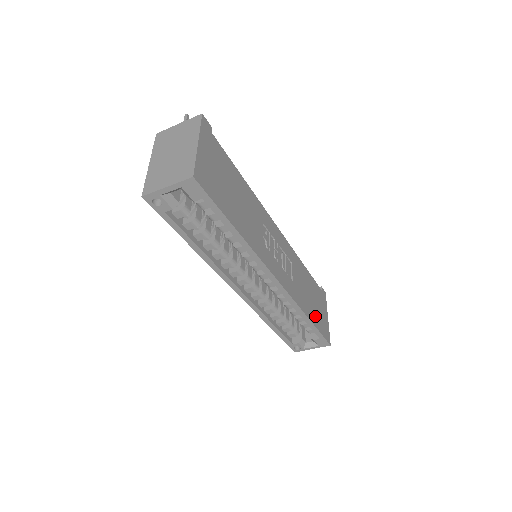
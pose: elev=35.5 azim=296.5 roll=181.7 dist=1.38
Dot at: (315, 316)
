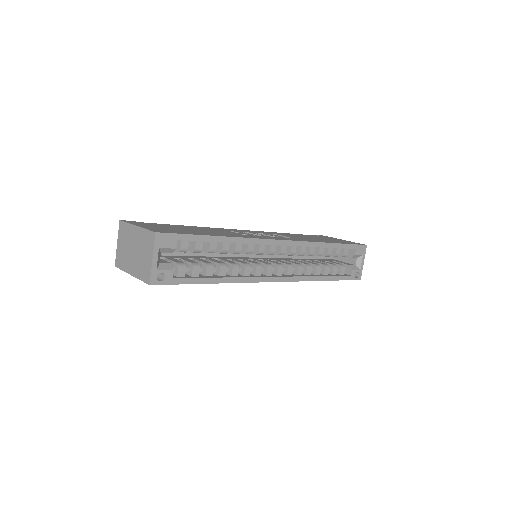
Dot at: occluded
